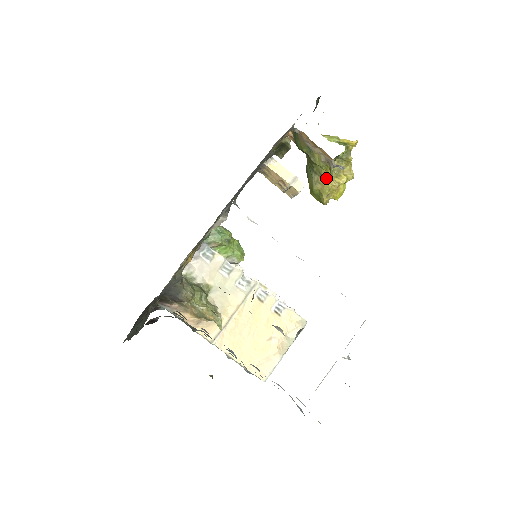
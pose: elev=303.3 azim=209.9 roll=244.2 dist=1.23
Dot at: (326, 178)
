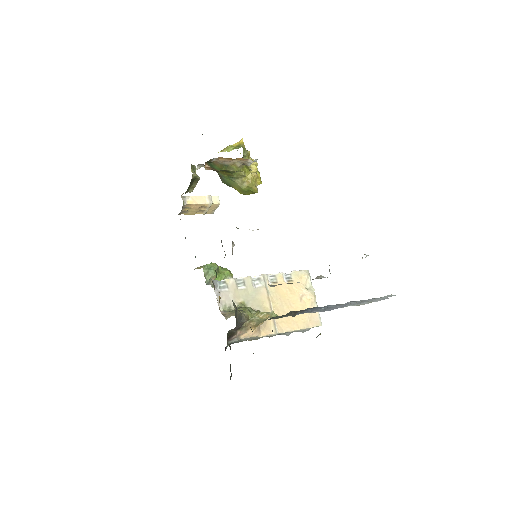
Dot at: (246, 176)
